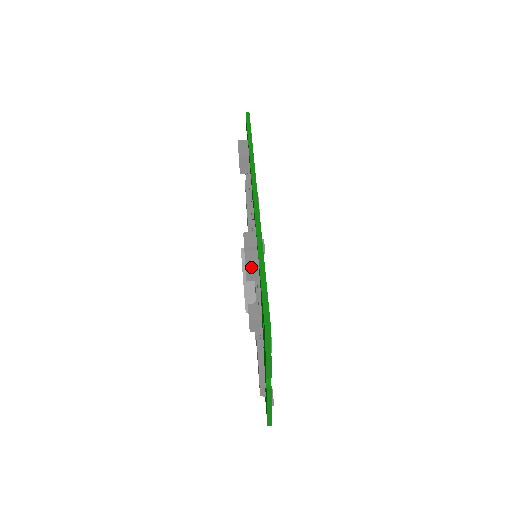
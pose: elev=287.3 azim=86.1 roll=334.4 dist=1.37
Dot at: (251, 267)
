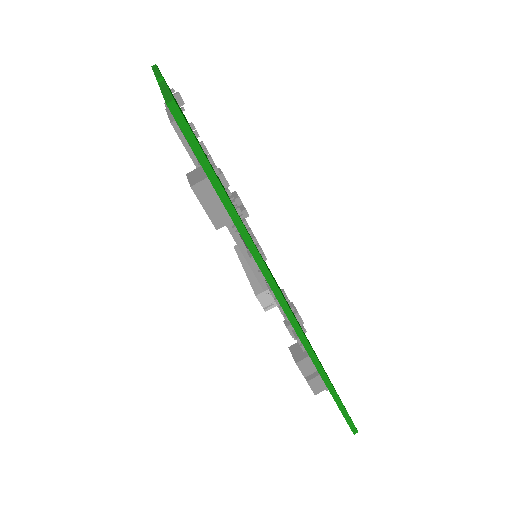
Dot at: occluded
